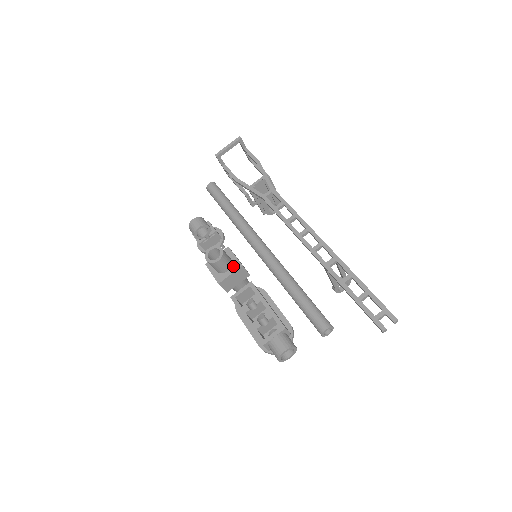
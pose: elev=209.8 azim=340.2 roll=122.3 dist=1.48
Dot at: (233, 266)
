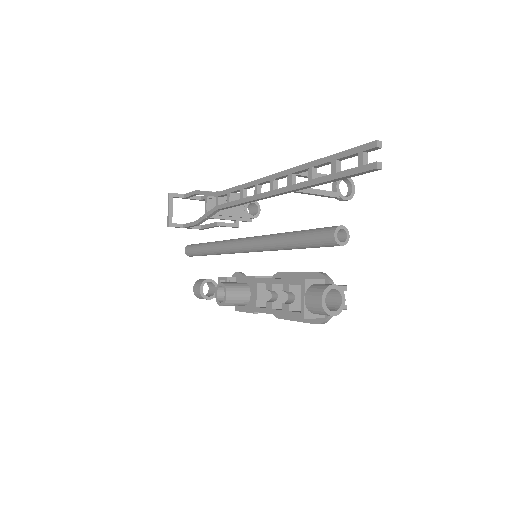
Dot at: (250, 286)
